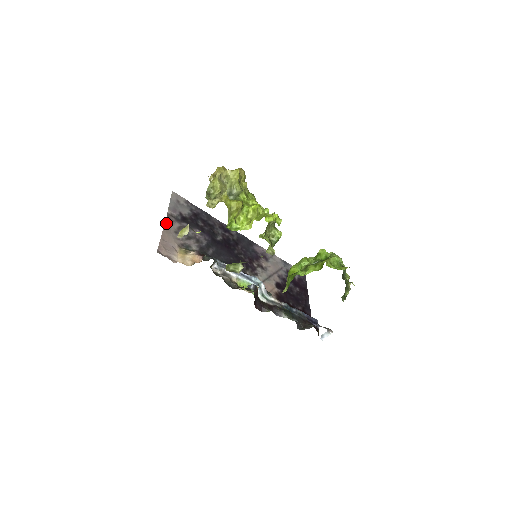
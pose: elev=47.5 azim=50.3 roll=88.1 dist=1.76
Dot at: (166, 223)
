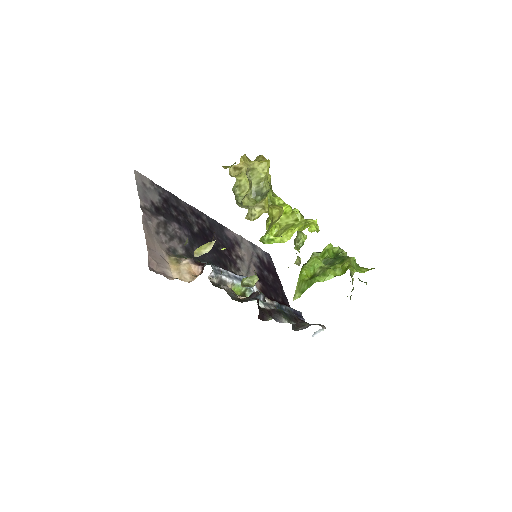
Dot at: (144, 221)
